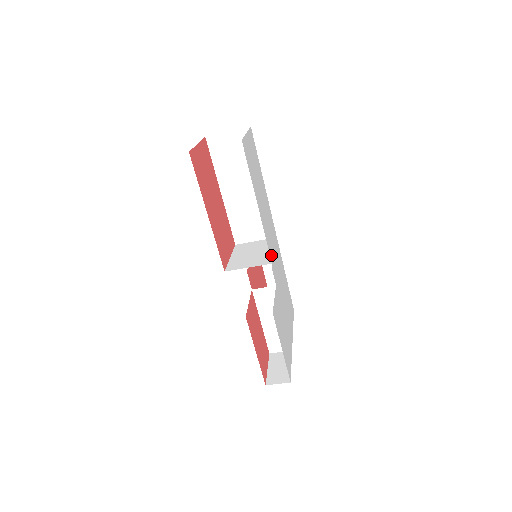
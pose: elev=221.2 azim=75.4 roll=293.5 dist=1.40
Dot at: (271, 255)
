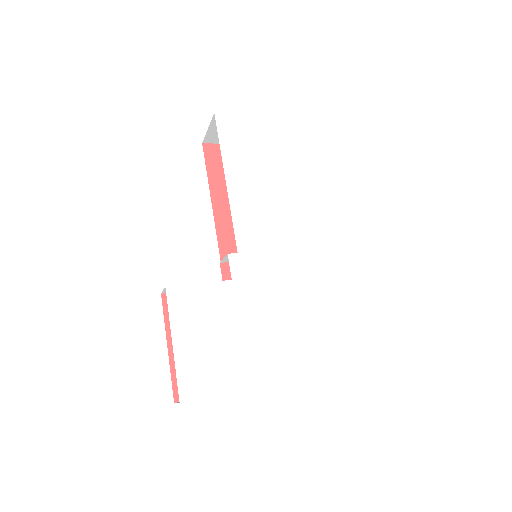
Dot at: (246, 245)
